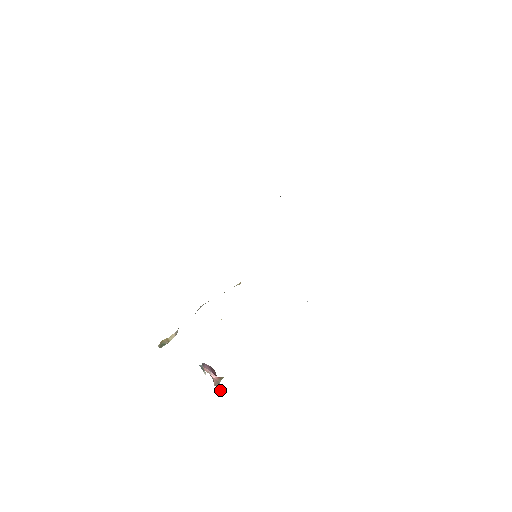
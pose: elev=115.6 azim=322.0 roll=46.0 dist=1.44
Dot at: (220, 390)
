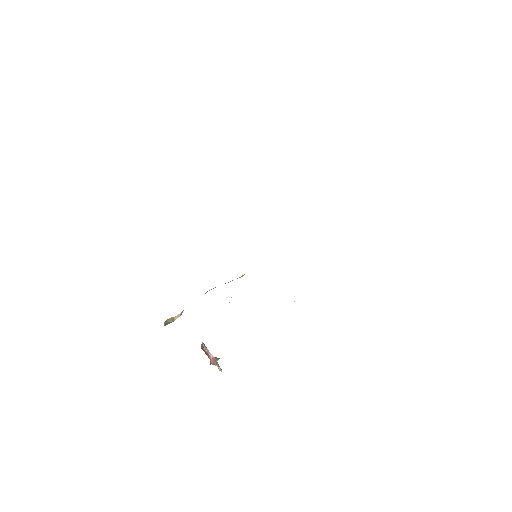
Dot at: (219, 366)
